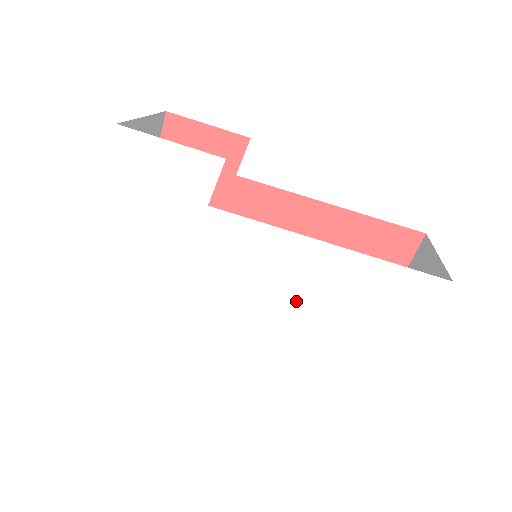
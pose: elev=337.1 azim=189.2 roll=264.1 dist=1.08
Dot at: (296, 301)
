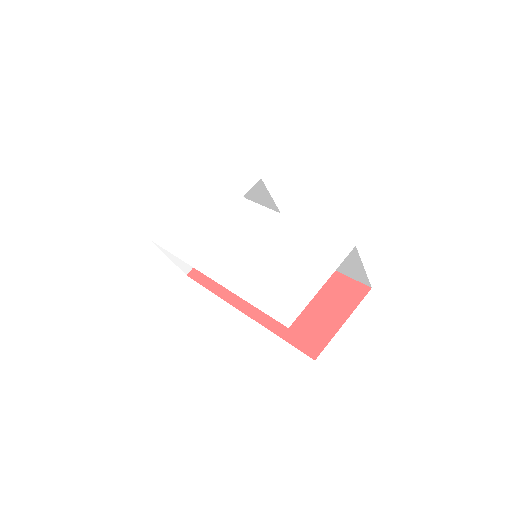
Dot at: (263, 249)
